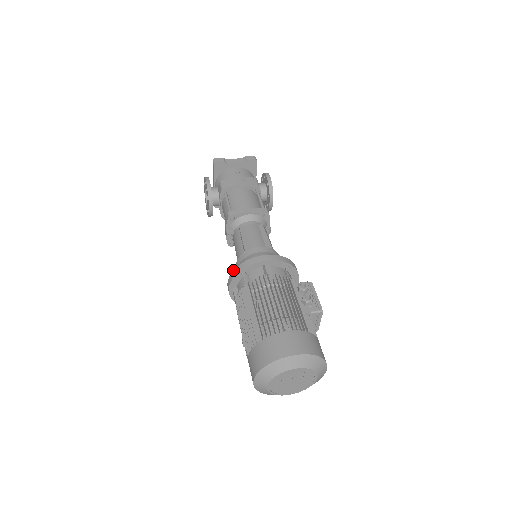
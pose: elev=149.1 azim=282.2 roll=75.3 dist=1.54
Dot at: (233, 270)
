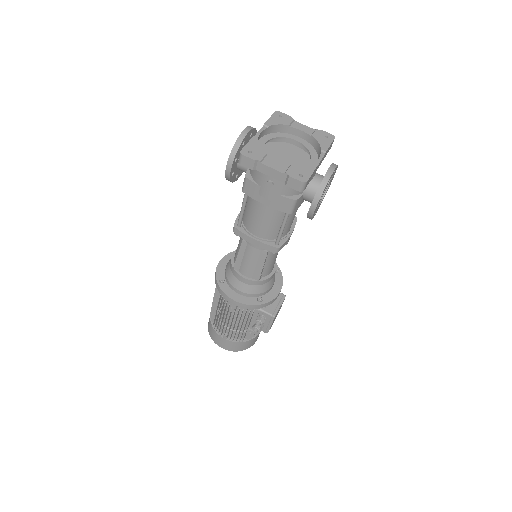
Dot at: (215, 276)
